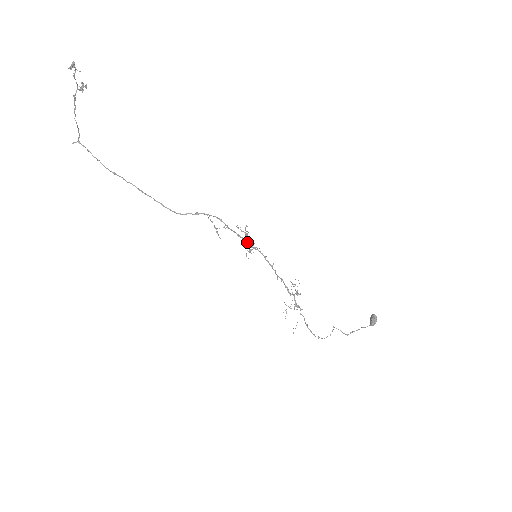
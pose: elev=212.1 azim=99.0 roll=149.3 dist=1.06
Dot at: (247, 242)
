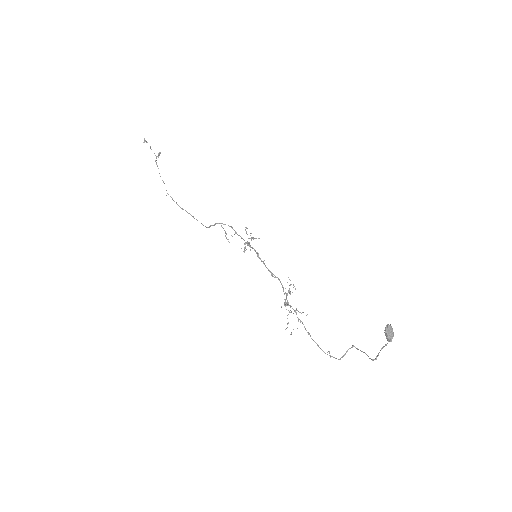
Dot at: (247, 243)
